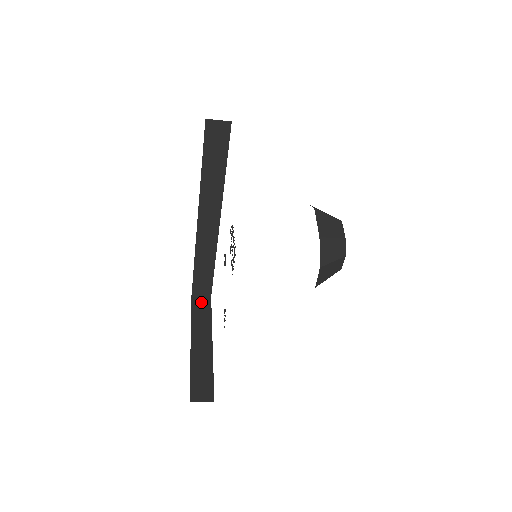
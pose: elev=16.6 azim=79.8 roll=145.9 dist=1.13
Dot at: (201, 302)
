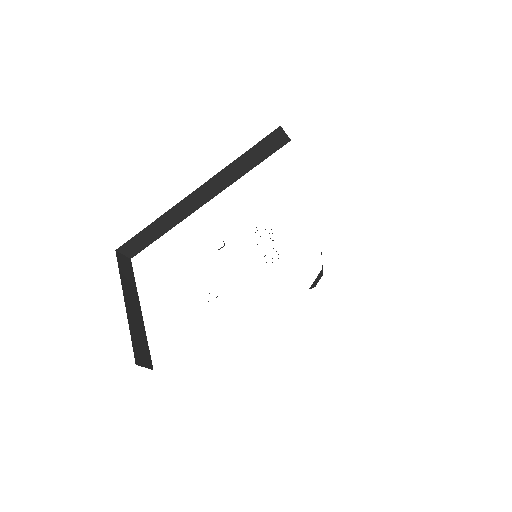
Dot at: (124, 260)
